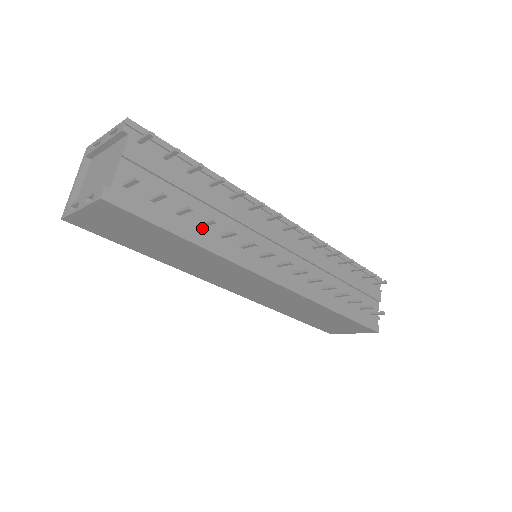
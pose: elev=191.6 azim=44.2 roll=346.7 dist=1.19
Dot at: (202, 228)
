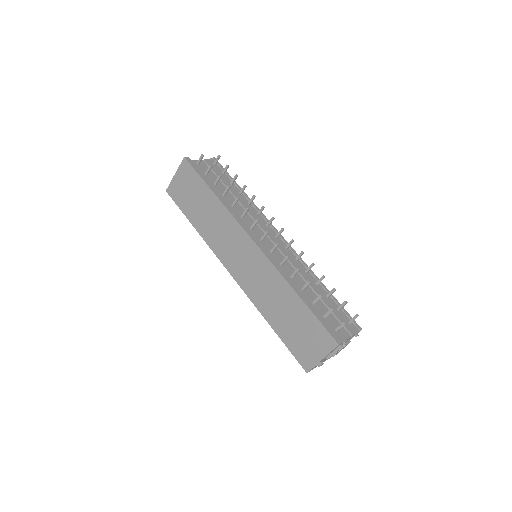
Dot at: (223, 196)
